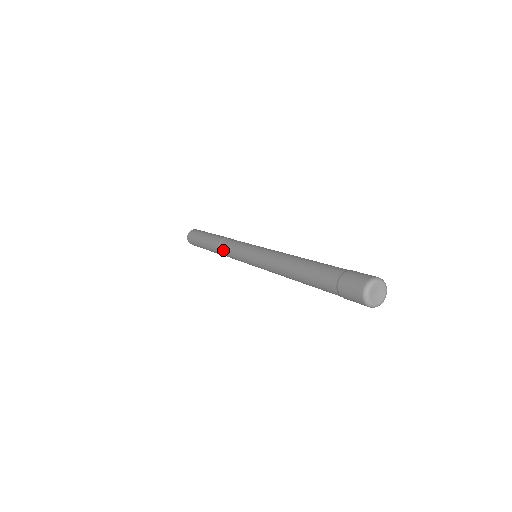
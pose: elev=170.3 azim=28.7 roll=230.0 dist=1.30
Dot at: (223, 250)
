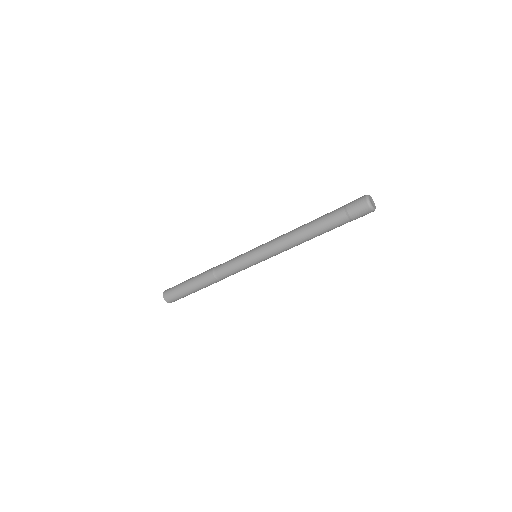
Dot at: (220, 270)
